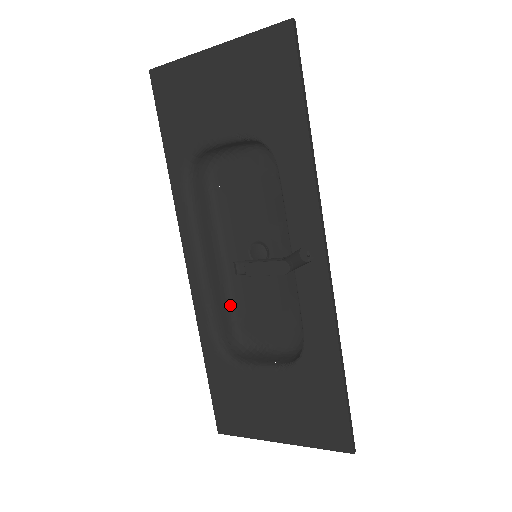
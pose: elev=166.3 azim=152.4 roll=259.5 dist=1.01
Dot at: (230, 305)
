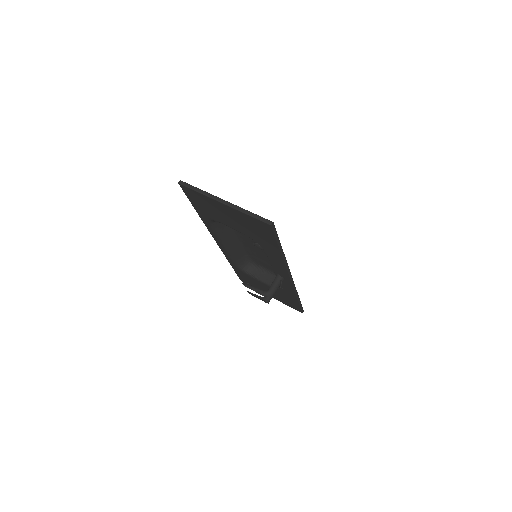
Dot at: (244, 251)
